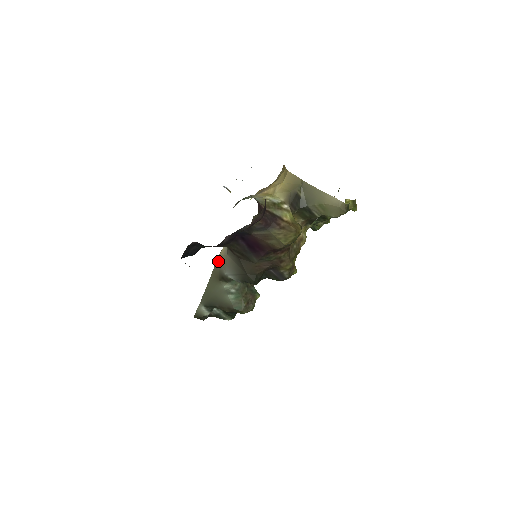
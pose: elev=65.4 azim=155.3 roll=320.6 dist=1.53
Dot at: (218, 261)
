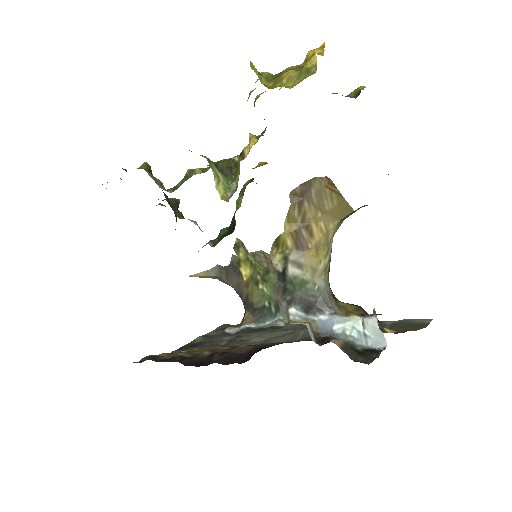
Dot at: occluded
